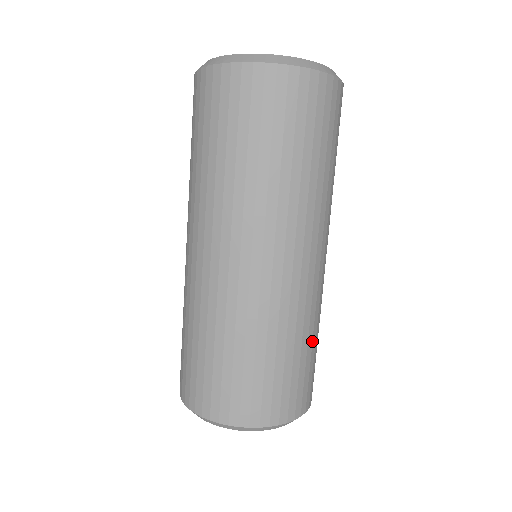
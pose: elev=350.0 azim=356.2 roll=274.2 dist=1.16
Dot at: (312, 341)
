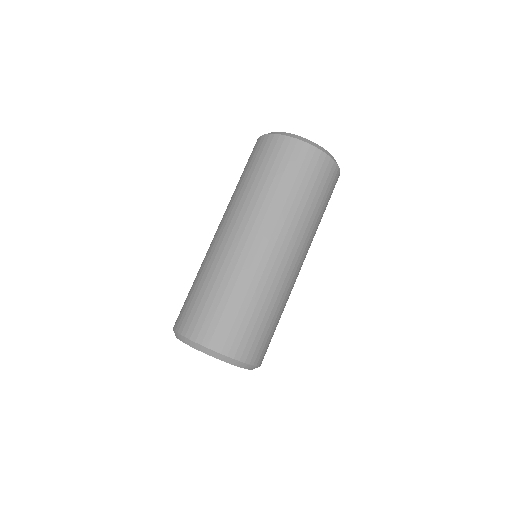
Dot at: occluded
